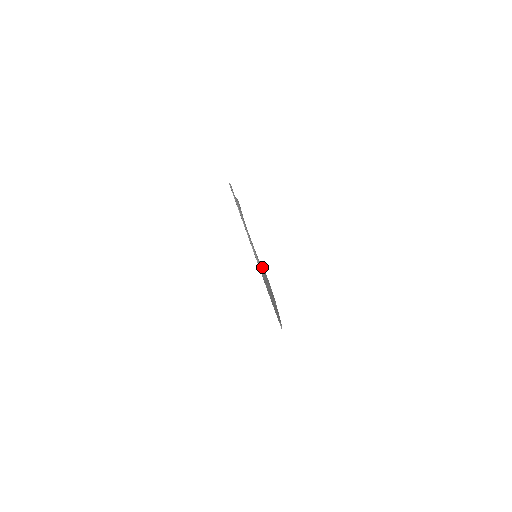
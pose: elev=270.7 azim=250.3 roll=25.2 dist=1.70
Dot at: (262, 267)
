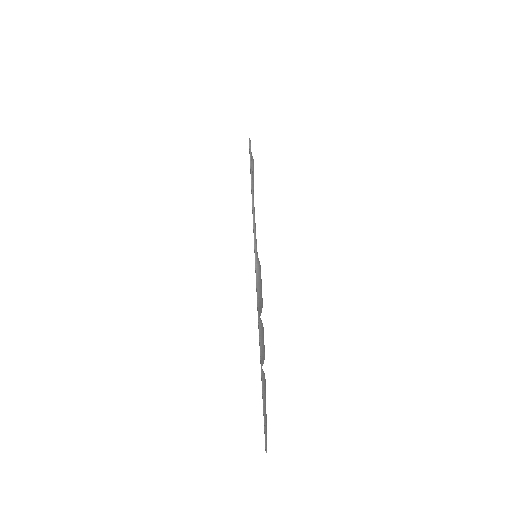
Dot at: (259, 264)
